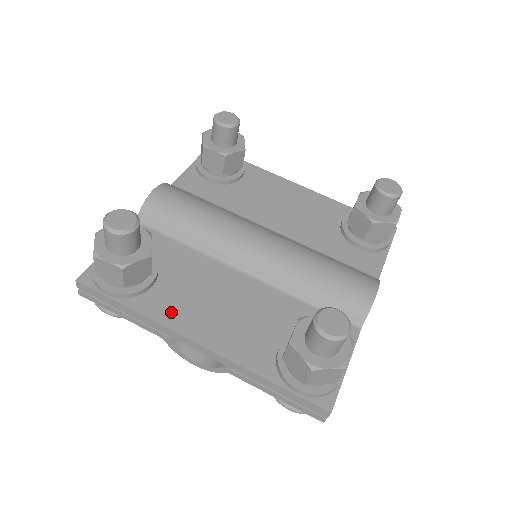
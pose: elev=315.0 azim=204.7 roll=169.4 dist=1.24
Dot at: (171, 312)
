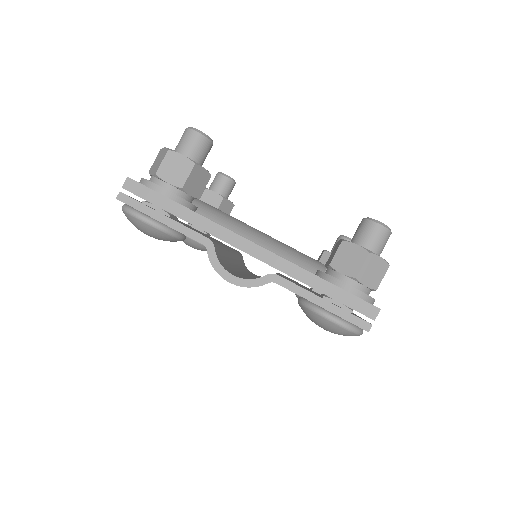
Dot at: occluded
